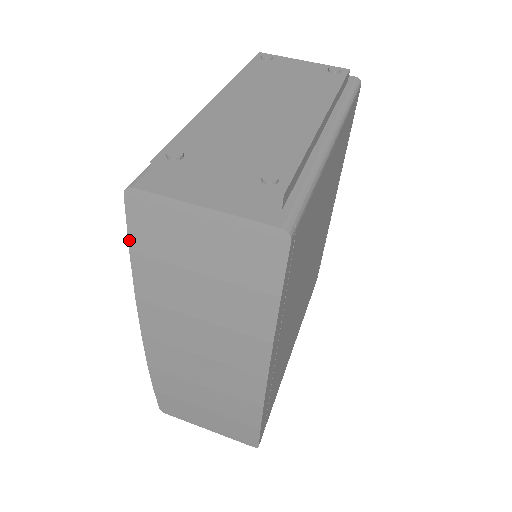
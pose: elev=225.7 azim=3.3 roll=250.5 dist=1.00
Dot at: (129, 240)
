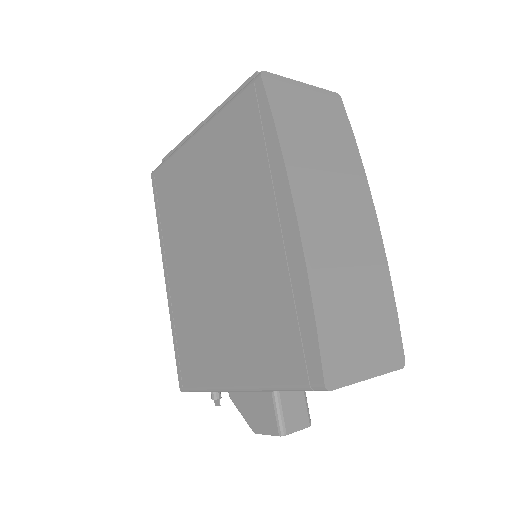
Dot at: (271, 108)
